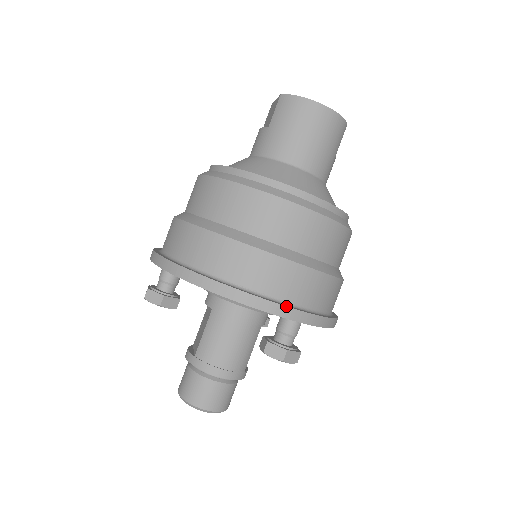
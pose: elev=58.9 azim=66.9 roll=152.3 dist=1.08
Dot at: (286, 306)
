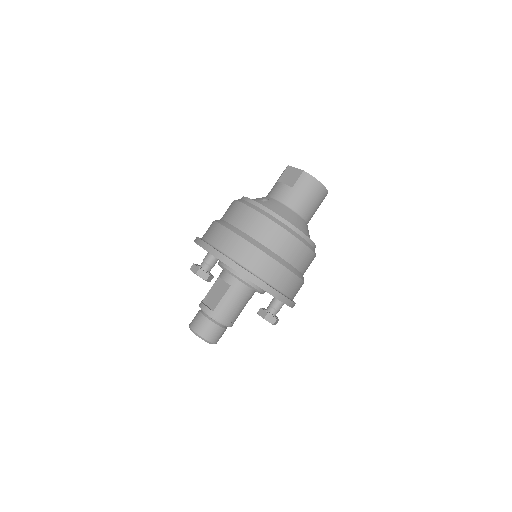
Dot at: (289, 299)
